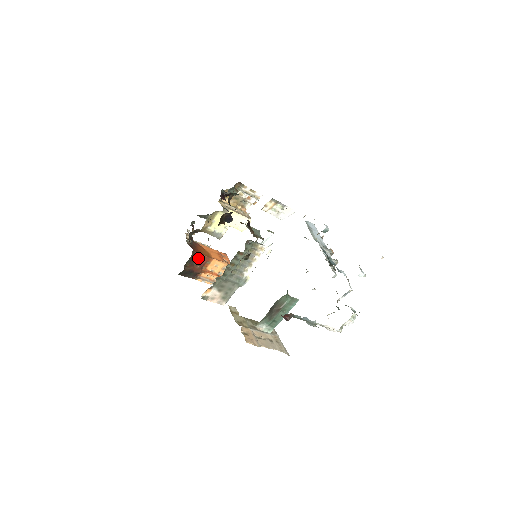
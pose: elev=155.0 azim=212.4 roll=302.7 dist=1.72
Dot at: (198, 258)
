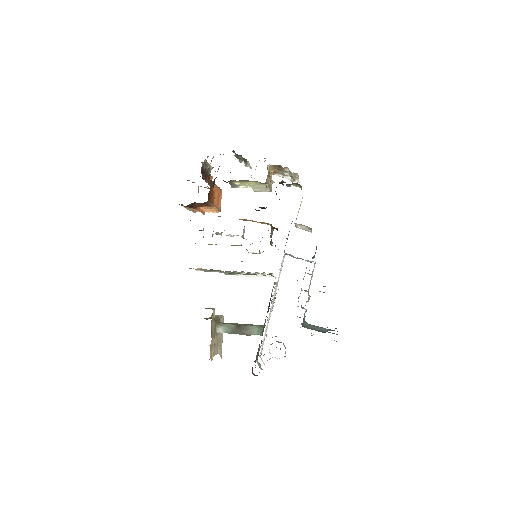
Dot at: occluded
